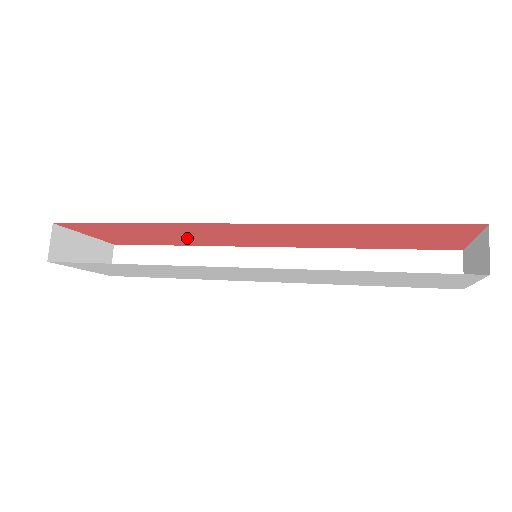
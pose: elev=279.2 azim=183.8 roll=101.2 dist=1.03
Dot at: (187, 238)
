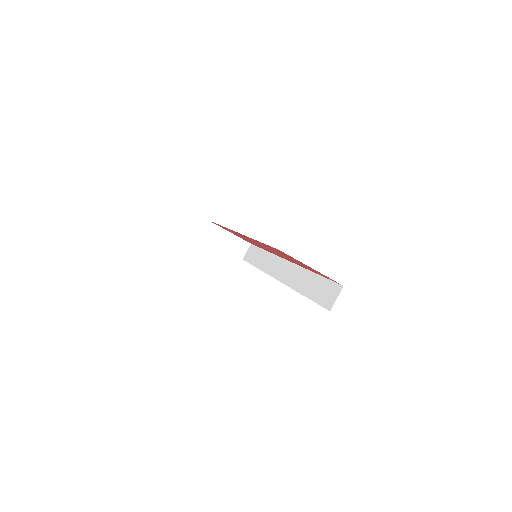
Dot at: occluded
